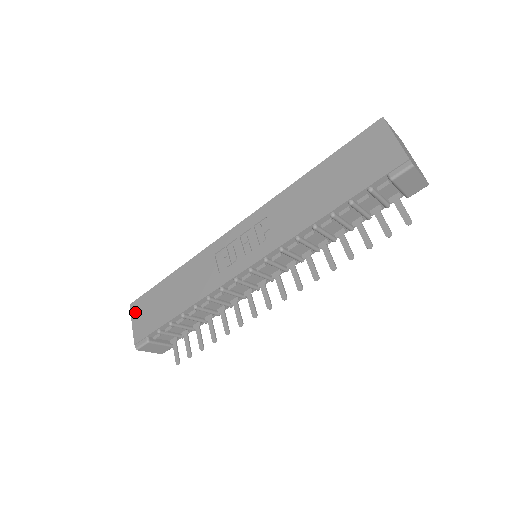
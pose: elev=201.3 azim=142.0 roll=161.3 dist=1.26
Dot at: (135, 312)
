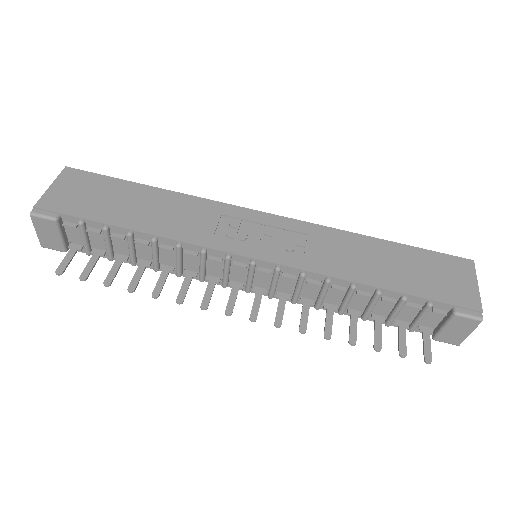
Dot at: (67, 179)
